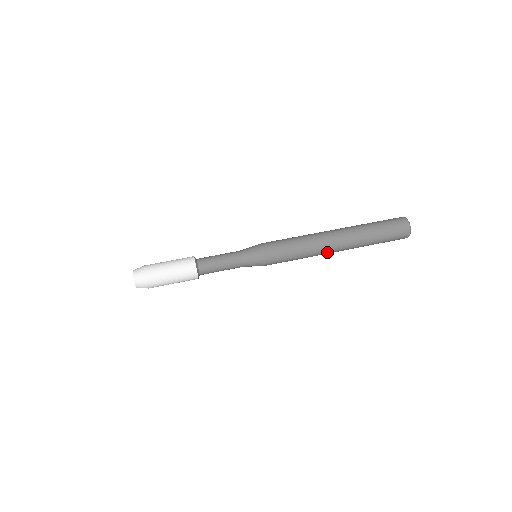
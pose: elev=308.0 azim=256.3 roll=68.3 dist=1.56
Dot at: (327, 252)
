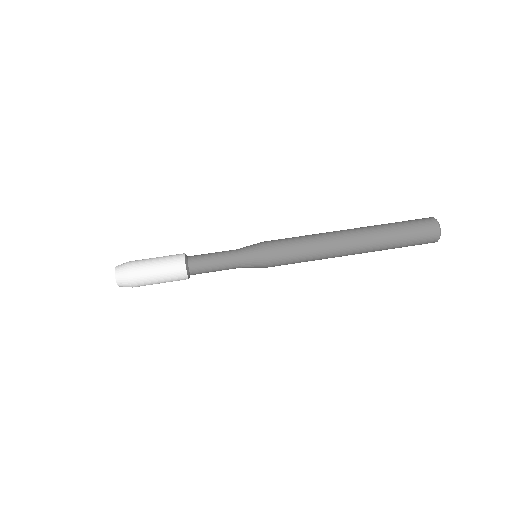
Dot at: occluded
